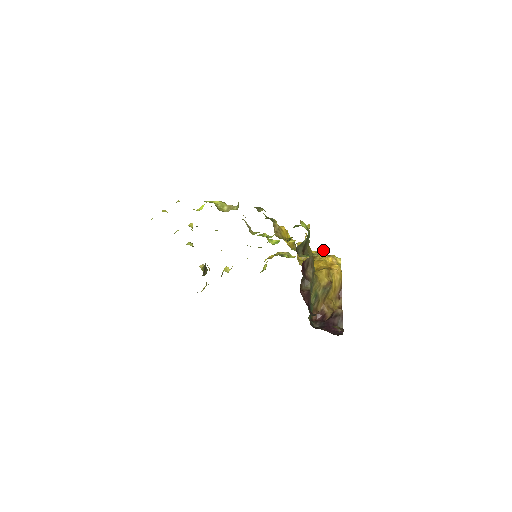
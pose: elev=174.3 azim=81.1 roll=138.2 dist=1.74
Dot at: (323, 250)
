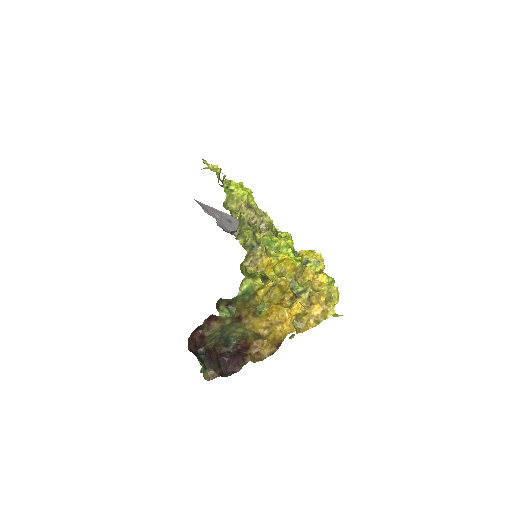
Dot at: (297, 301)
